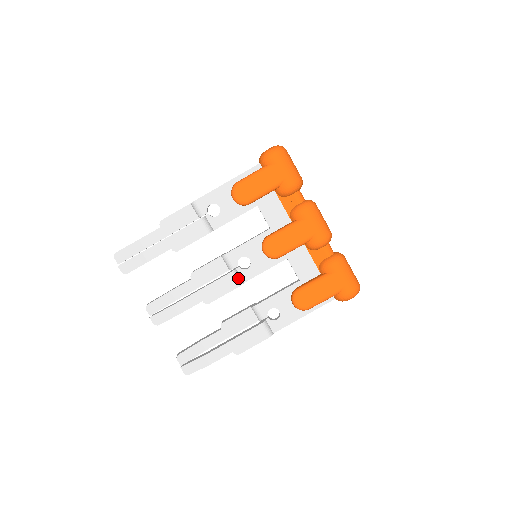
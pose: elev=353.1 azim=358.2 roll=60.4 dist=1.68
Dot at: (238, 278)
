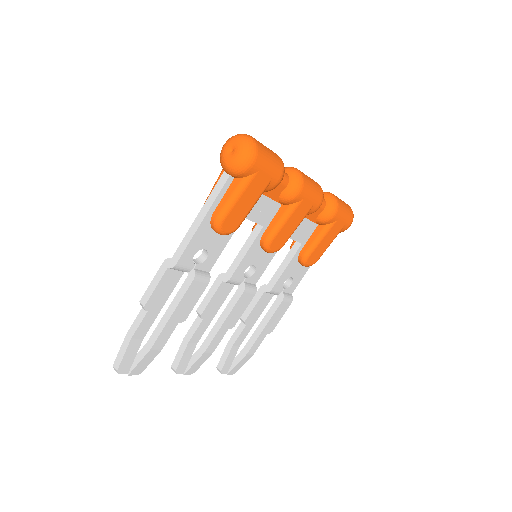
Dot at: (251, 288)
